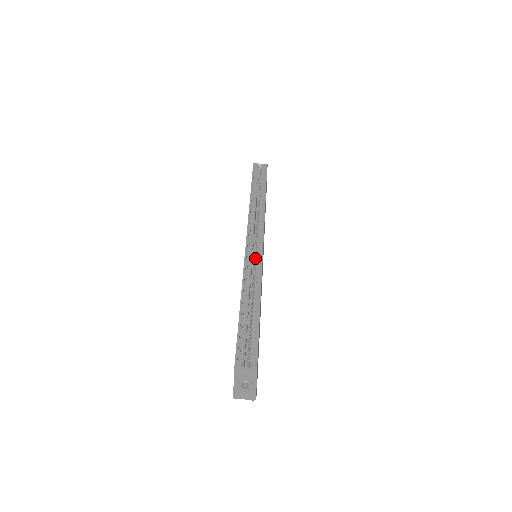
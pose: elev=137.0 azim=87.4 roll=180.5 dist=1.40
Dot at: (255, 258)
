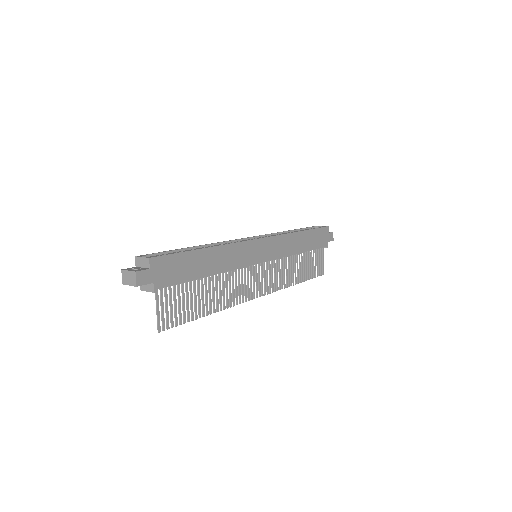
Dot at: occluded
